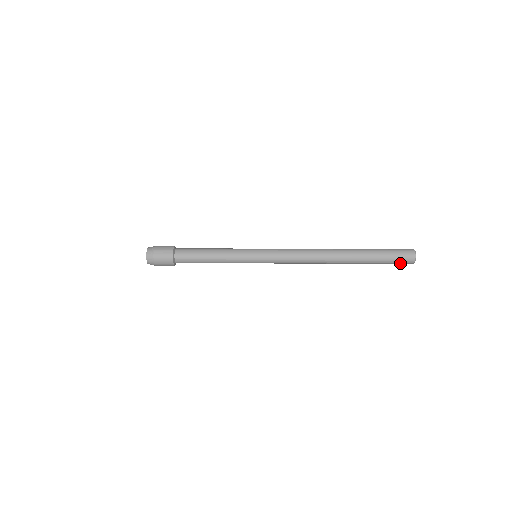
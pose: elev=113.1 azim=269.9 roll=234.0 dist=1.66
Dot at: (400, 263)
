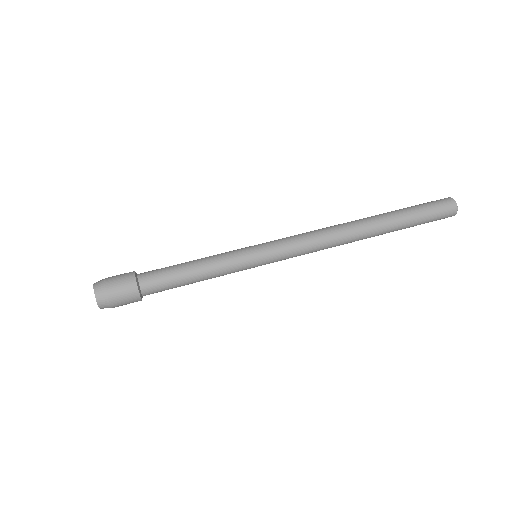
Dot at: (441, 217)
